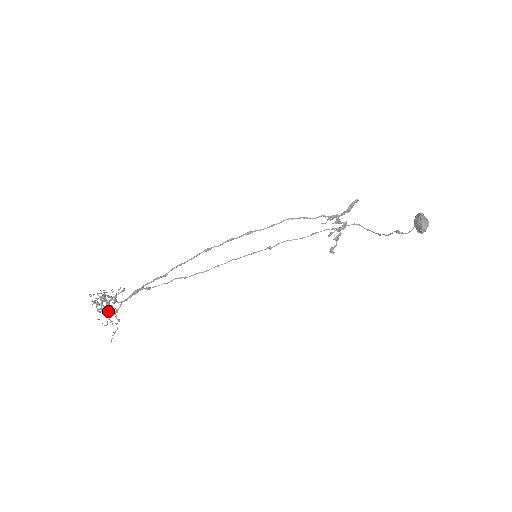
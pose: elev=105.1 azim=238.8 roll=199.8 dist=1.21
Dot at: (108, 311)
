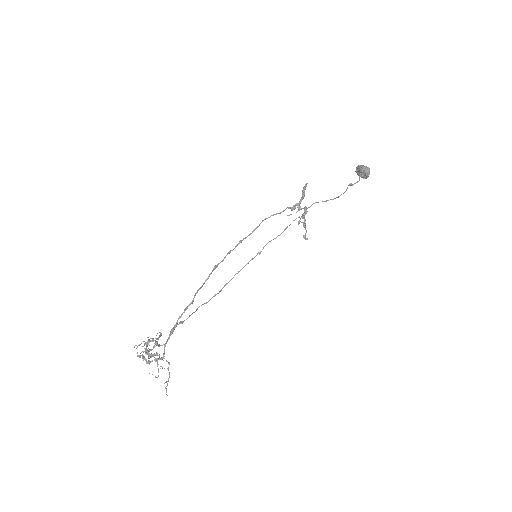
Dot at: (156, 358)
